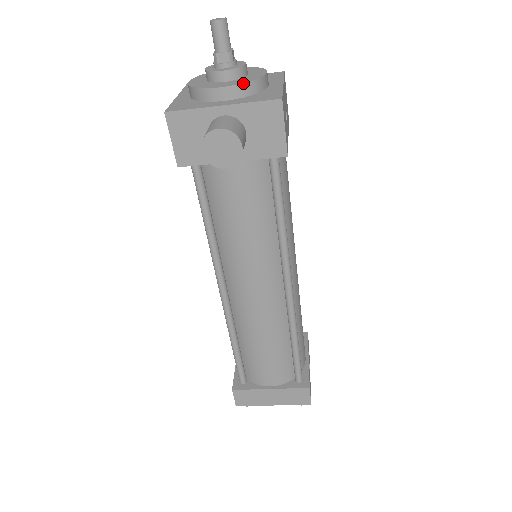
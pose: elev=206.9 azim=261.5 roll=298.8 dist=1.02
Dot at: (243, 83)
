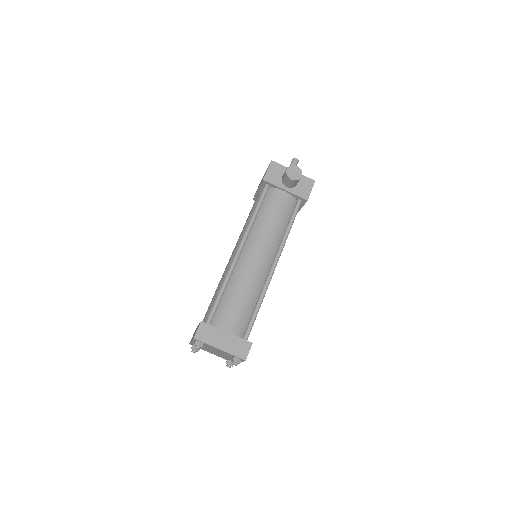
Dot at: occluded
